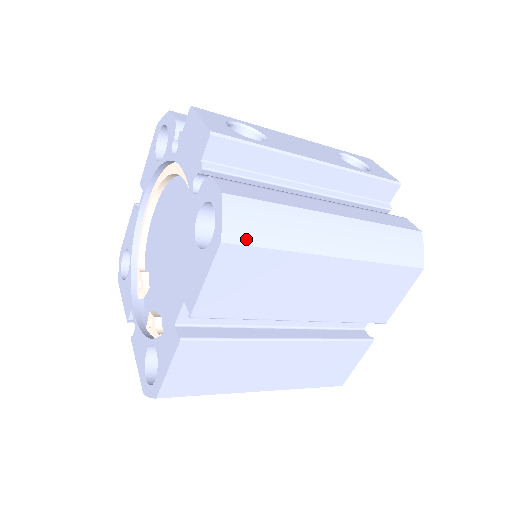
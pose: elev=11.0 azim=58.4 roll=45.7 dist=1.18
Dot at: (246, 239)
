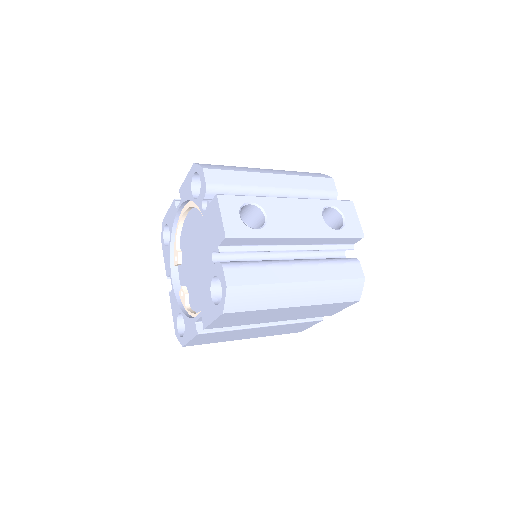
Dot at: (238, 309)
